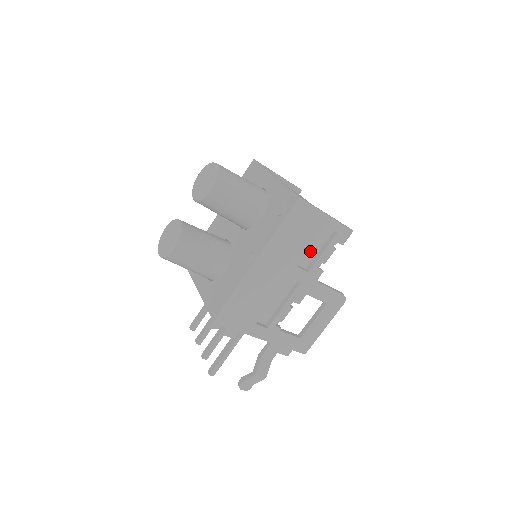
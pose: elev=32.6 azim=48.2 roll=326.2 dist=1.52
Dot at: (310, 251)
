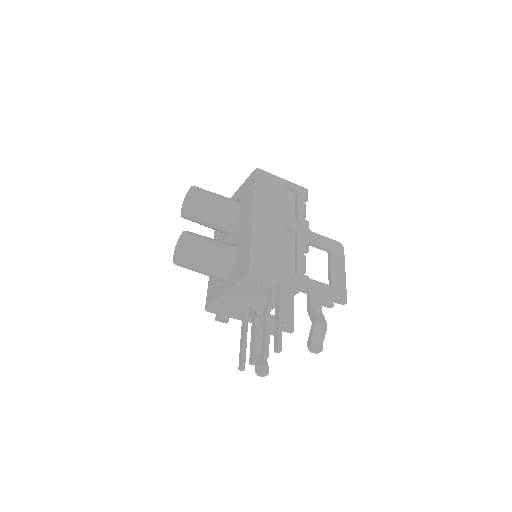
Dot at: (289, 211)
